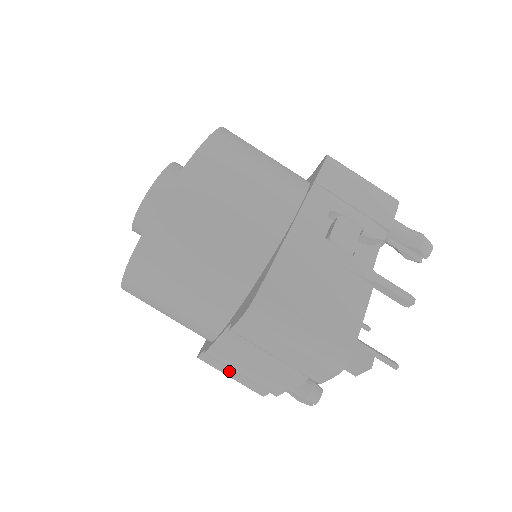
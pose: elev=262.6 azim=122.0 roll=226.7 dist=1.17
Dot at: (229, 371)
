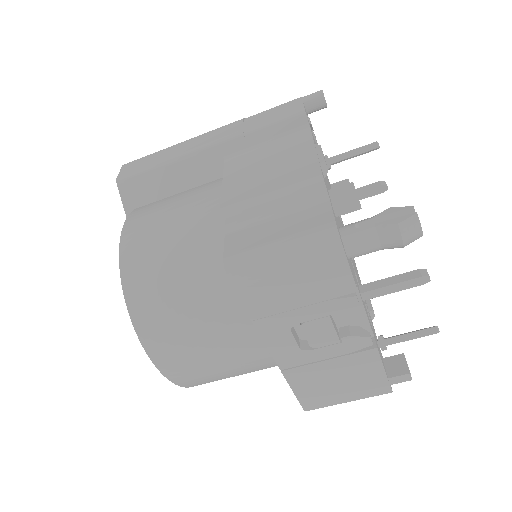
Dot at: occluded
